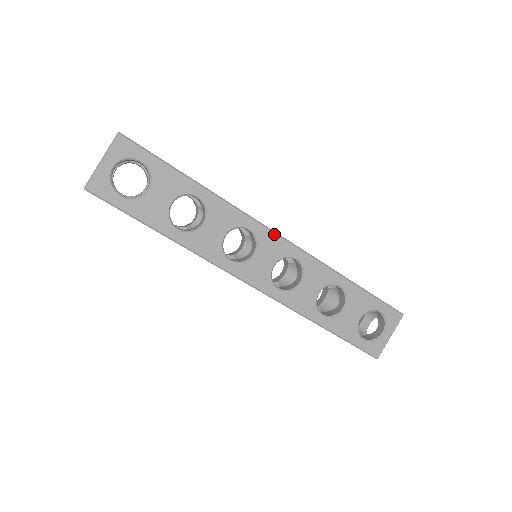
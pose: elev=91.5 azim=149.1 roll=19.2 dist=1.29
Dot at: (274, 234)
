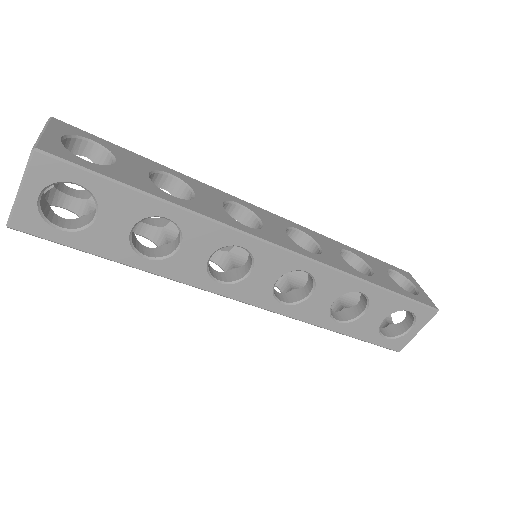
Dot at: (276, 248)
